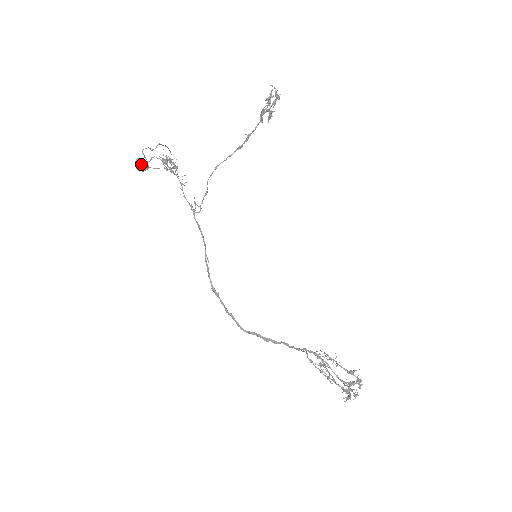
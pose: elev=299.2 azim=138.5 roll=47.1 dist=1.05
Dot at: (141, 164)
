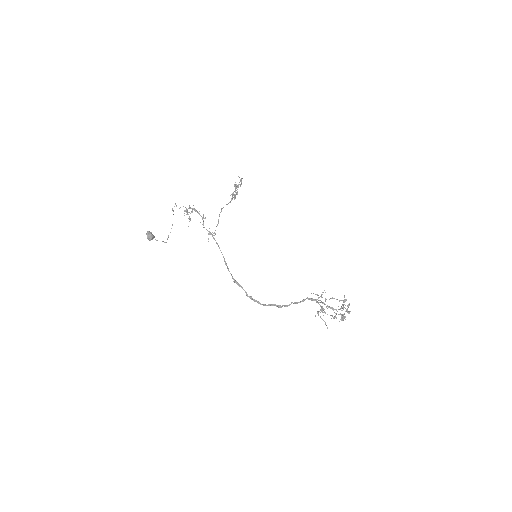
Dot at: (151, 233)
